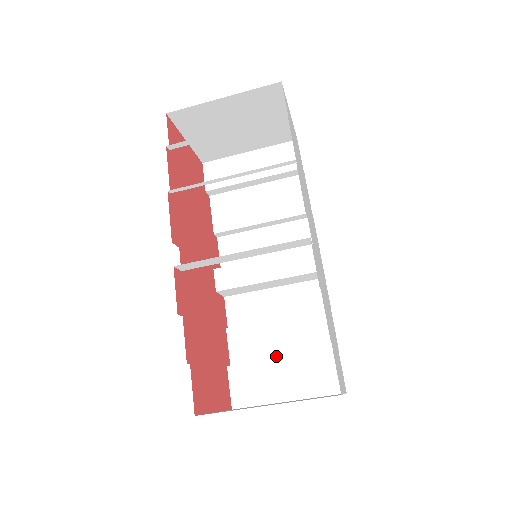
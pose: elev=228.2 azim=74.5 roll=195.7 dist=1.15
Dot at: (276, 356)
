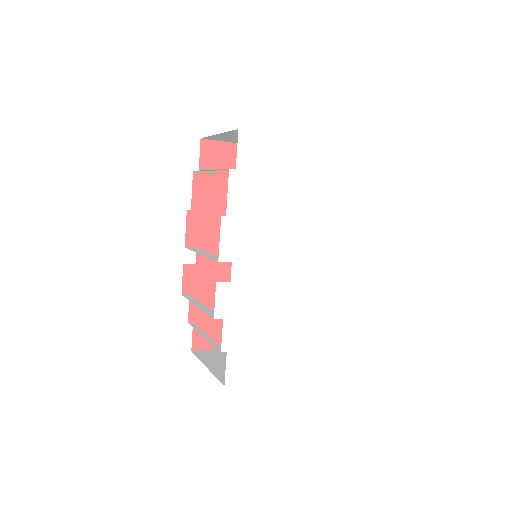
Dot at: occluded
